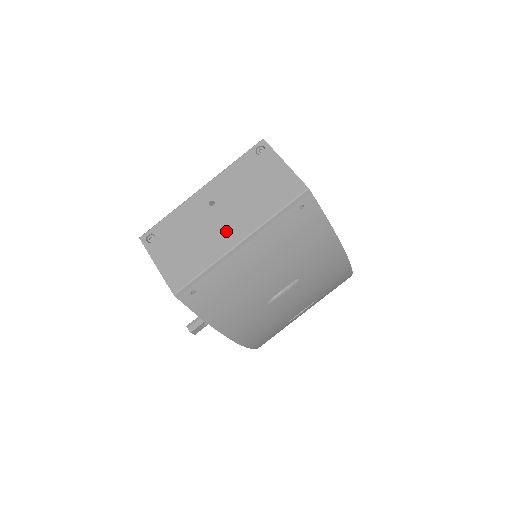
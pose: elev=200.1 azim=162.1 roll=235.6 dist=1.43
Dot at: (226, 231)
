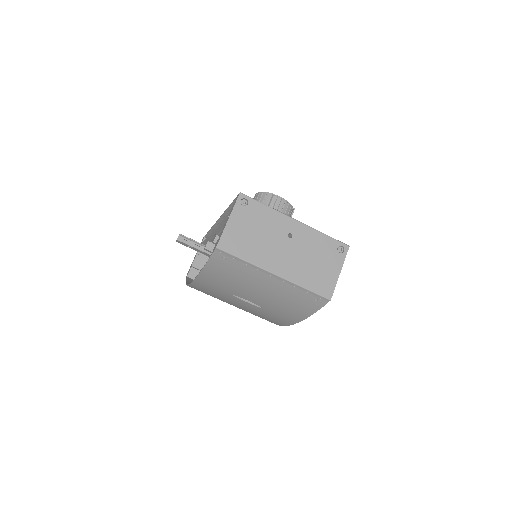
Dot at: (277, 259)
